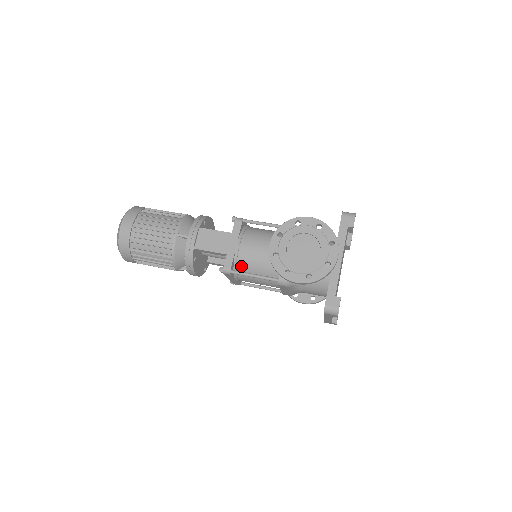
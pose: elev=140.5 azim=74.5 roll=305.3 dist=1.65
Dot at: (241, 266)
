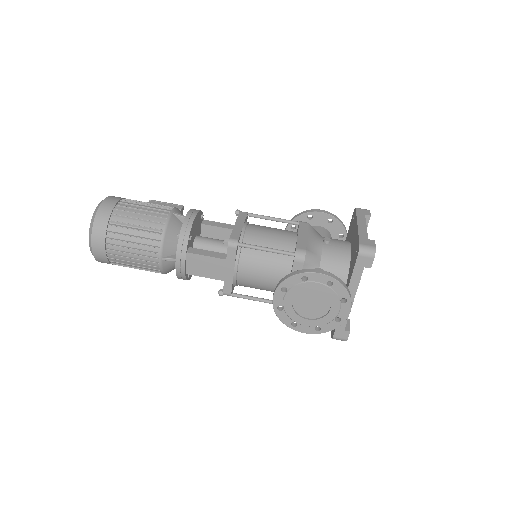
Dot at: (242, 285)
